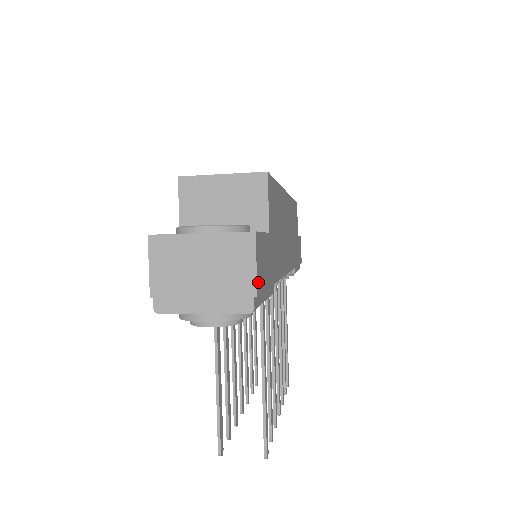
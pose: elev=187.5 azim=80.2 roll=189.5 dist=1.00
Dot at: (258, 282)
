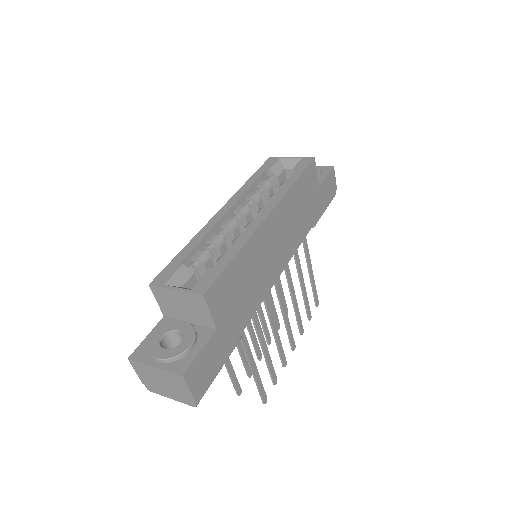
Dot at: (196, 392)
